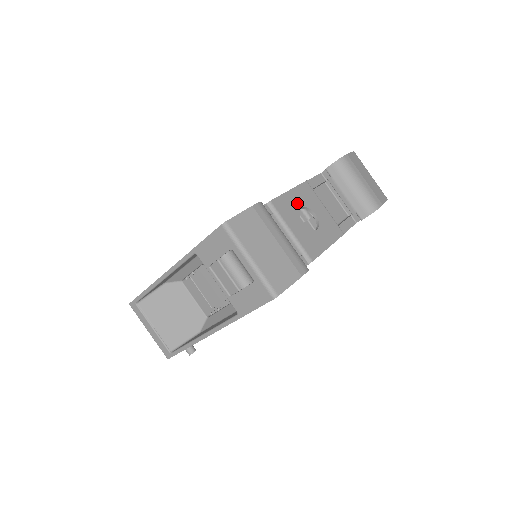
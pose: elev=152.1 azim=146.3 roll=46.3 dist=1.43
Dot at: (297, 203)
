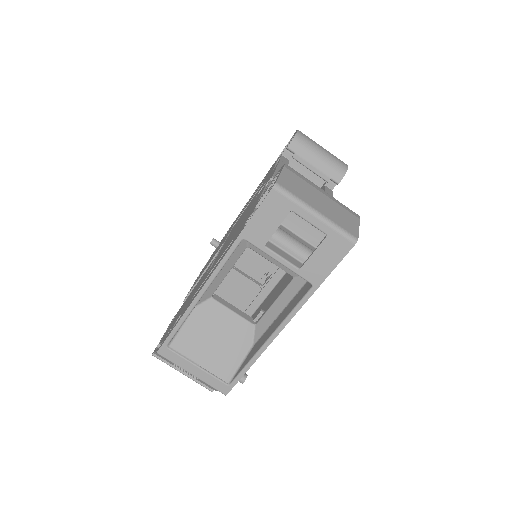
Dot at: occluded
